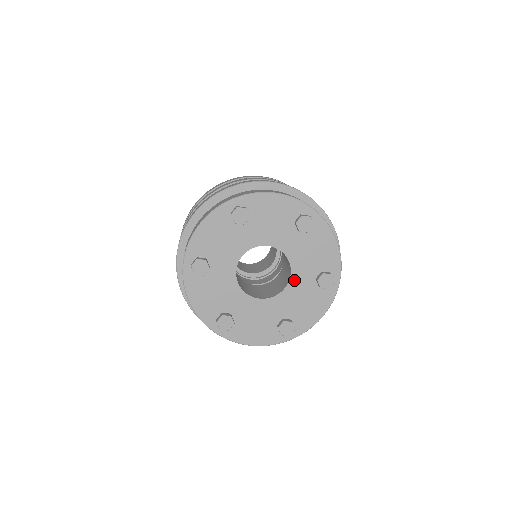
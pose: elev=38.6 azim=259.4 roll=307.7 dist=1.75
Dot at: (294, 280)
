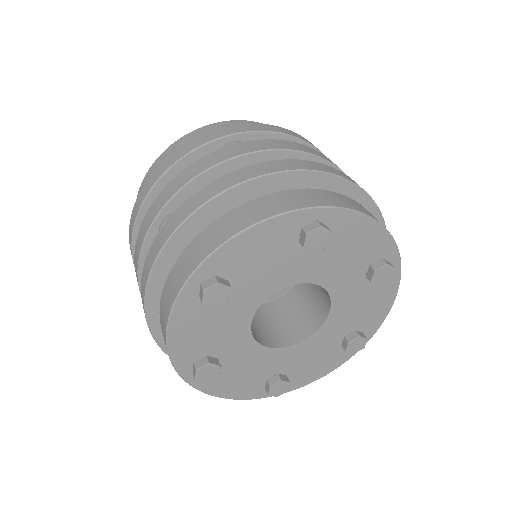
Dot at: (320, 333)
